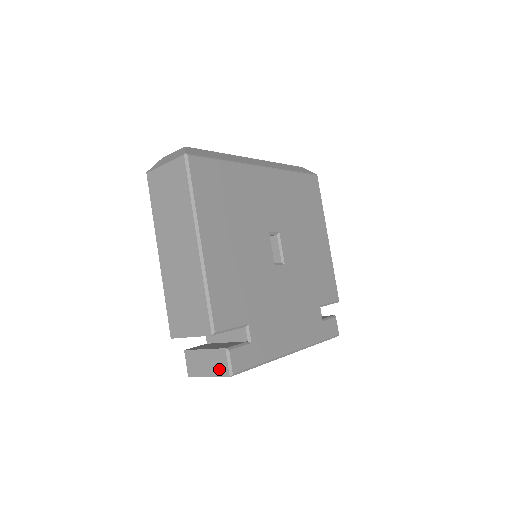
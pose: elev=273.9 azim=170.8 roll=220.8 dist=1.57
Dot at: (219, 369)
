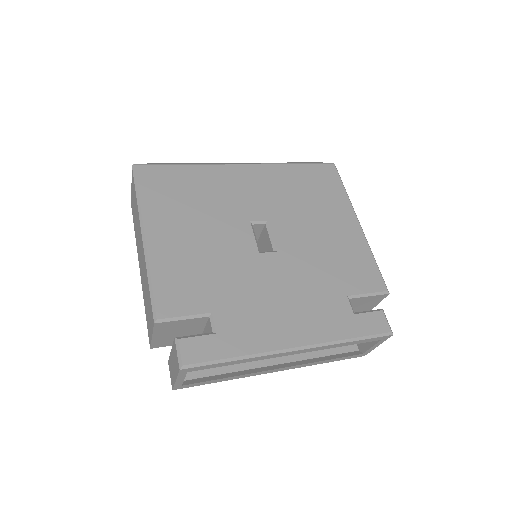
Dot at: (176, 365)
